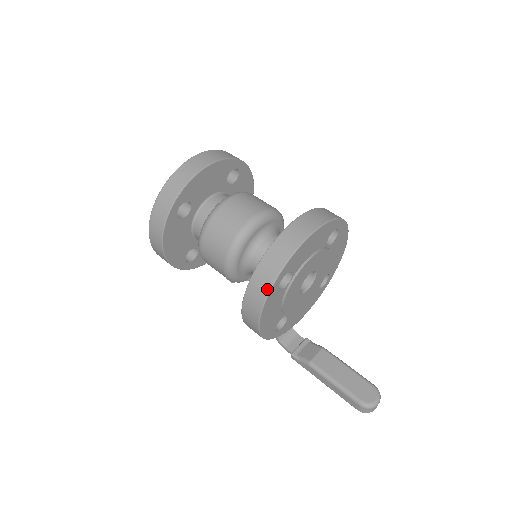
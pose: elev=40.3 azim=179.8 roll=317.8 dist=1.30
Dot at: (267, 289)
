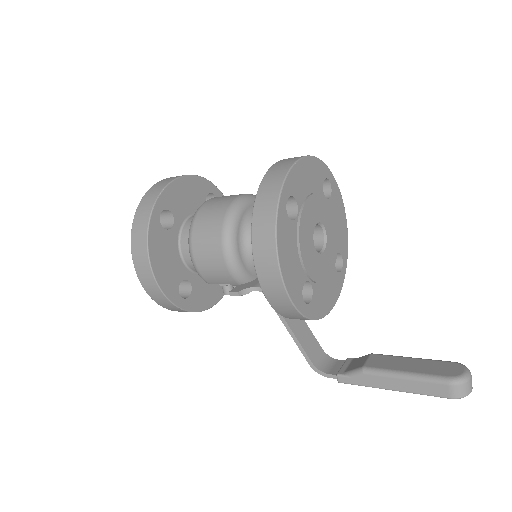
Dot at: (274, 208)
